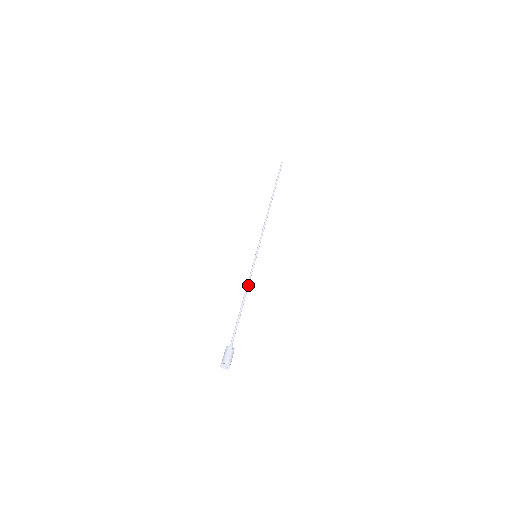
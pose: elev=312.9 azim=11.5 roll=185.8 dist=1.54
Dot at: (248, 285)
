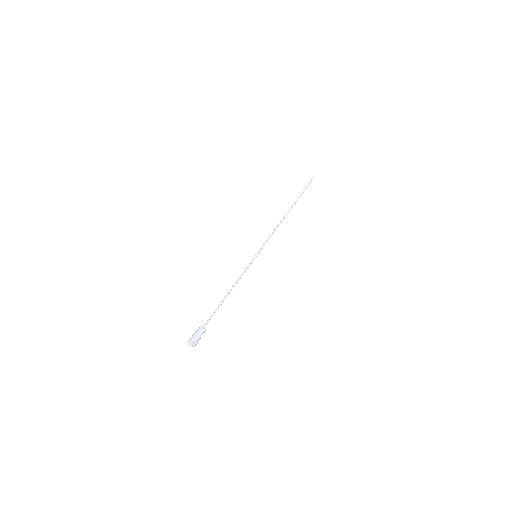
Dot at: (238, 279)
